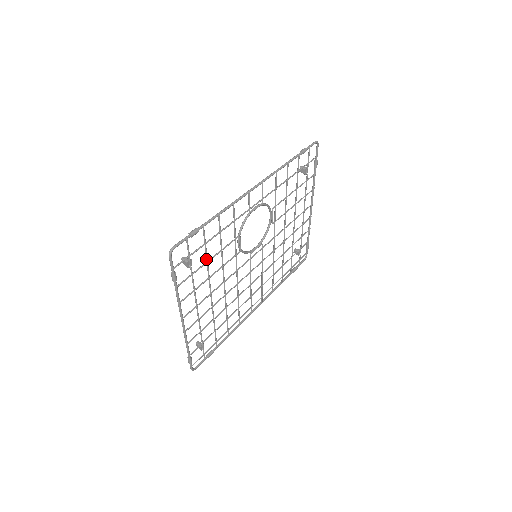
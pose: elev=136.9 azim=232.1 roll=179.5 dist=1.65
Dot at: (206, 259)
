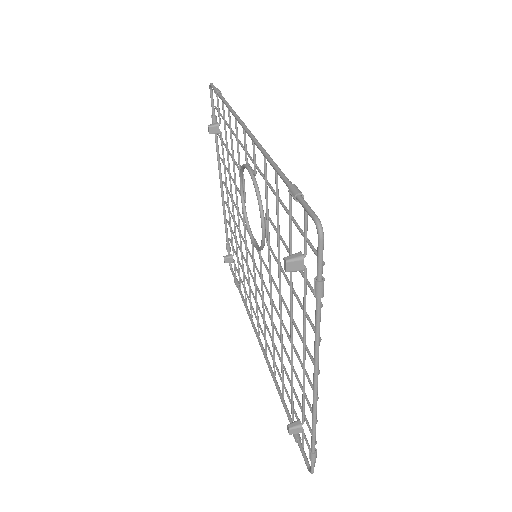
Dot at: (290, 253)
